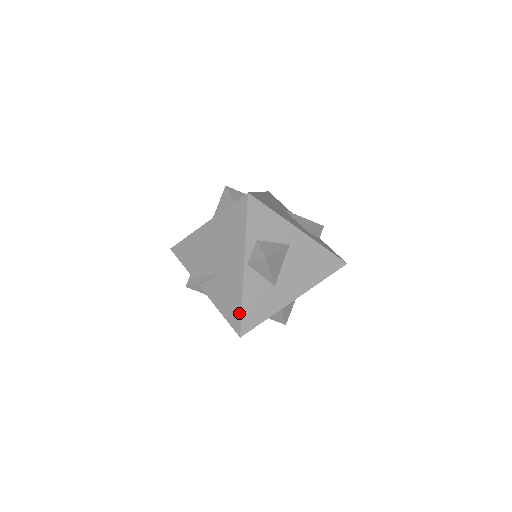
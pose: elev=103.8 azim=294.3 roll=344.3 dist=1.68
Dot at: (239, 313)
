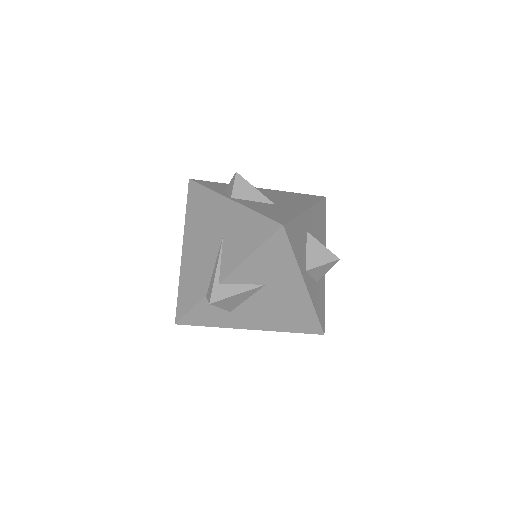
Dot at: (261, 219)
